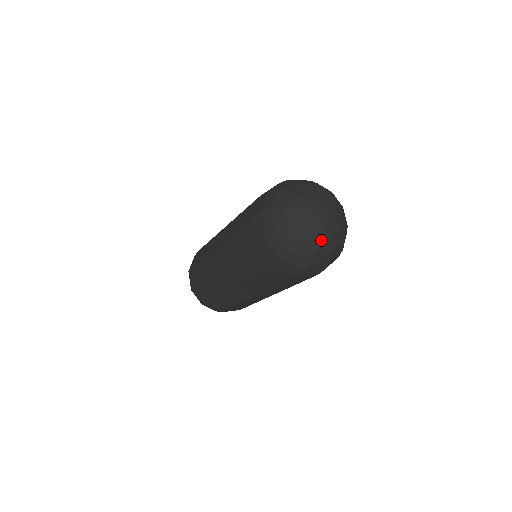
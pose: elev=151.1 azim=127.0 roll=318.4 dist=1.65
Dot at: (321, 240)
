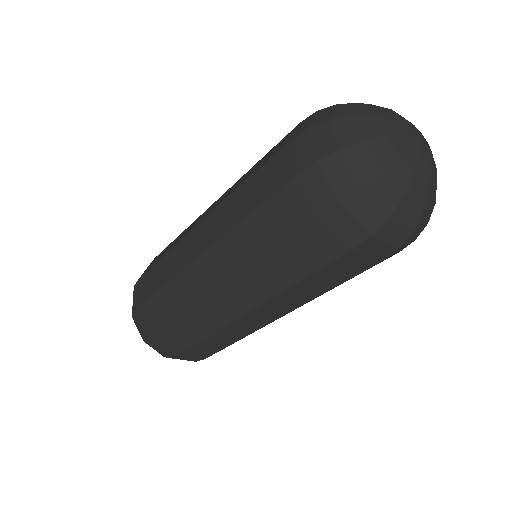
Dot at: (428, 186)
